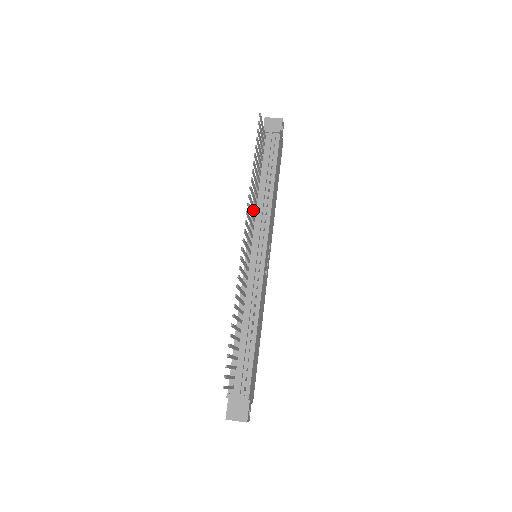
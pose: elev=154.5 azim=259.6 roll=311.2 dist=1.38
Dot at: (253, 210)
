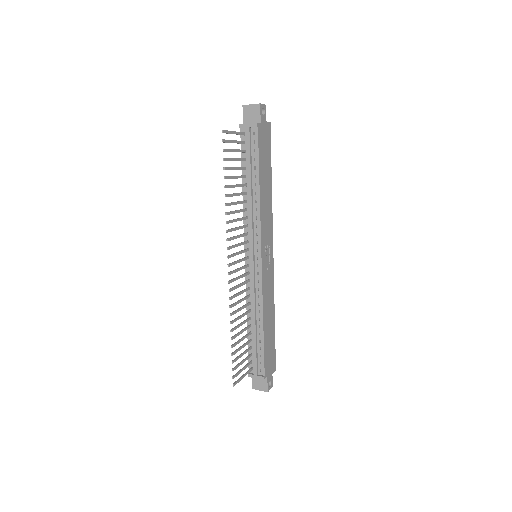
Dot at: occluded
